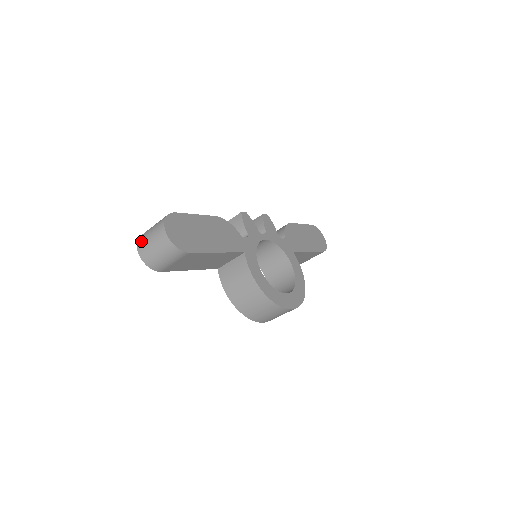
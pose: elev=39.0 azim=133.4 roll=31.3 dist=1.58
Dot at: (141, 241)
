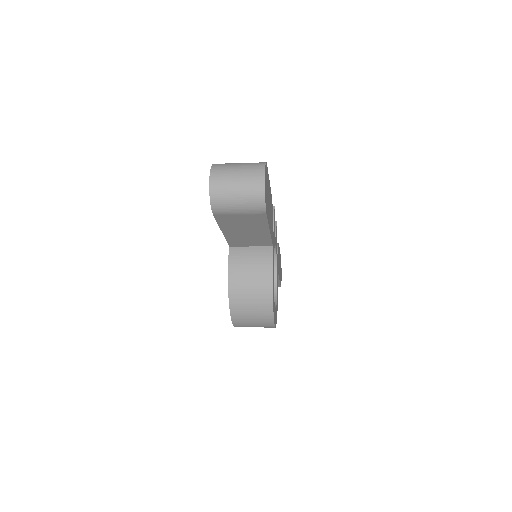
Dot at: (220, 170)
